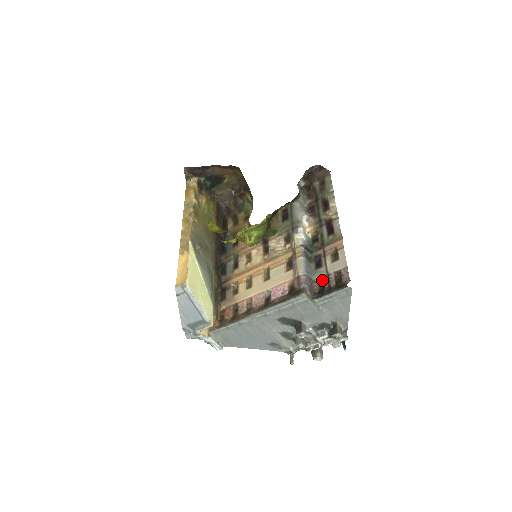
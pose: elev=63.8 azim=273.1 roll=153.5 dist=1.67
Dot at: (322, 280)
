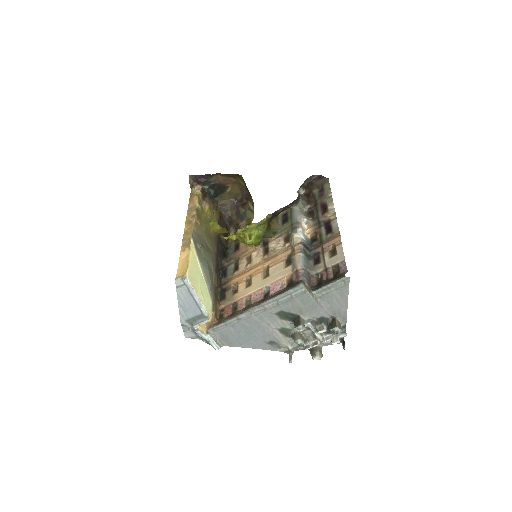
Dot at: (320, 275)
